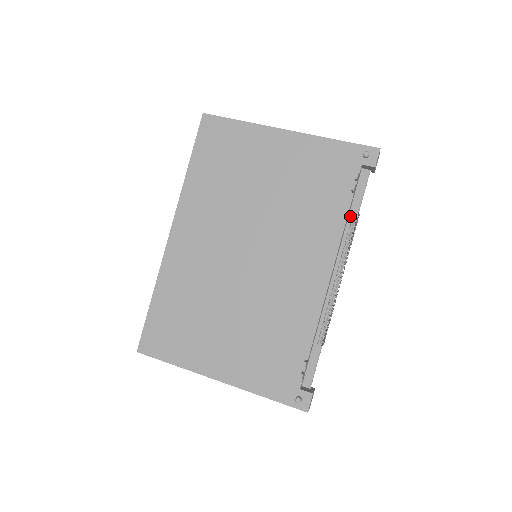
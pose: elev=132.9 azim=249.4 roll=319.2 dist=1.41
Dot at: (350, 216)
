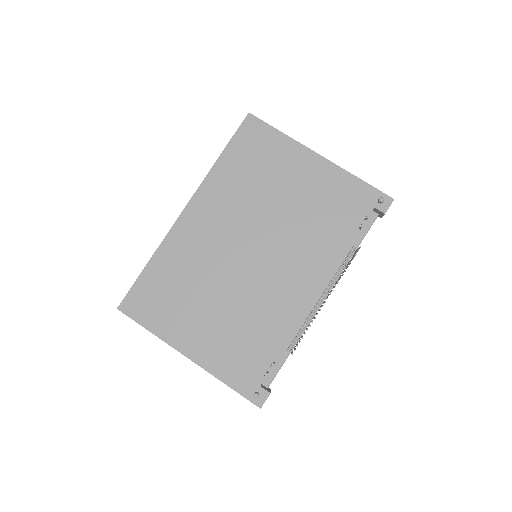
Dot at: (349, 248)
